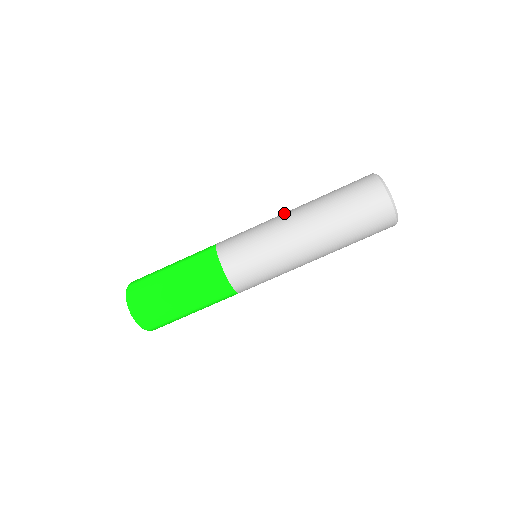
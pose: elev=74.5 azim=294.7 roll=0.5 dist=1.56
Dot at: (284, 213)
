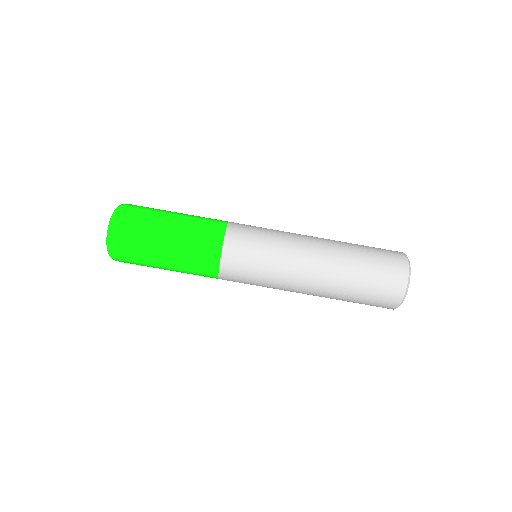
Dot at: (306, 235)
